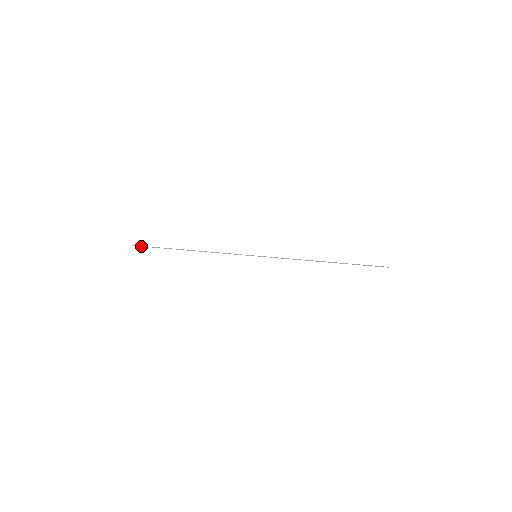
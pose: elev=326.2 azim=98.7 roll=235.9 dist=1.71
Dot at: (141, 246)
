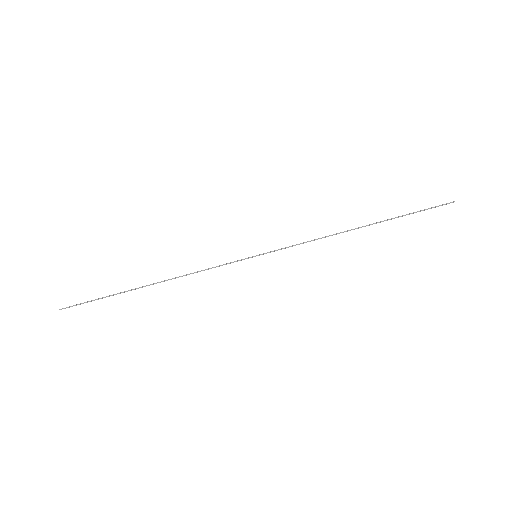
Dot at: occluded
